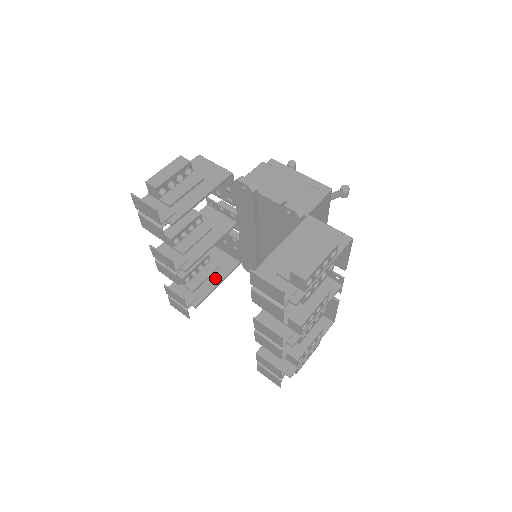
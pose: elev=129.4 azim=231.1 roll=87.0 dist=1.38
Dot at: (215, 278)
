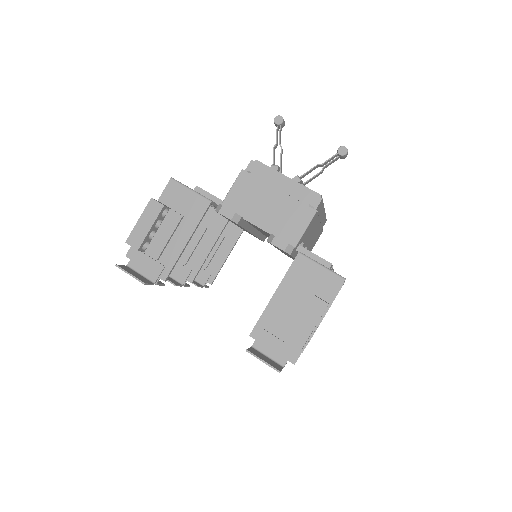
Dot at: (223, 250)
